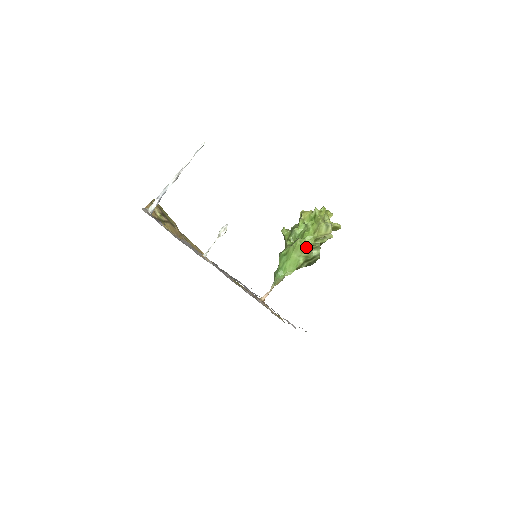
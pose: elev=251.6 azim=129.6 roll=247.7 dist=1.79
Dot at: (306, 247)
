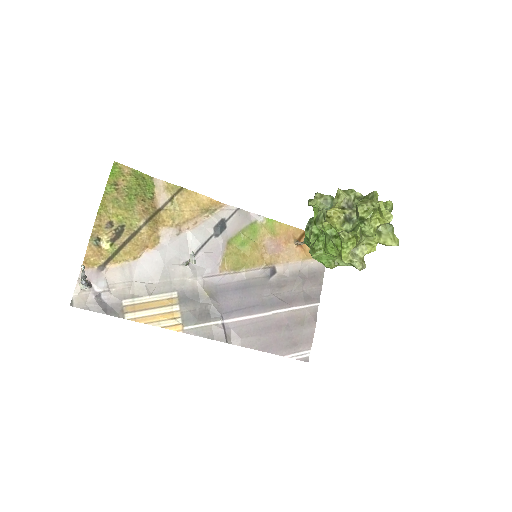
Dot at: (325, 266)
